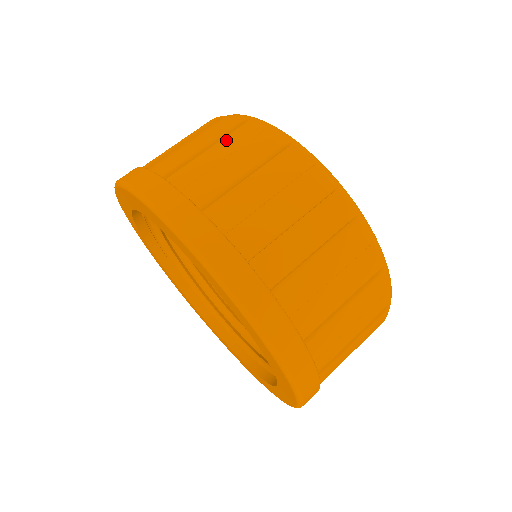
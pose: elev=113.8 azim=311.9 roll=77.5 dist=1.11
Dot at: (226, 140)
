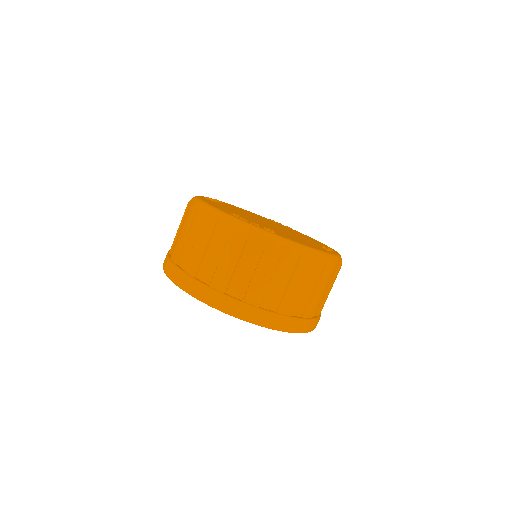
Dot at: (192, 227)
